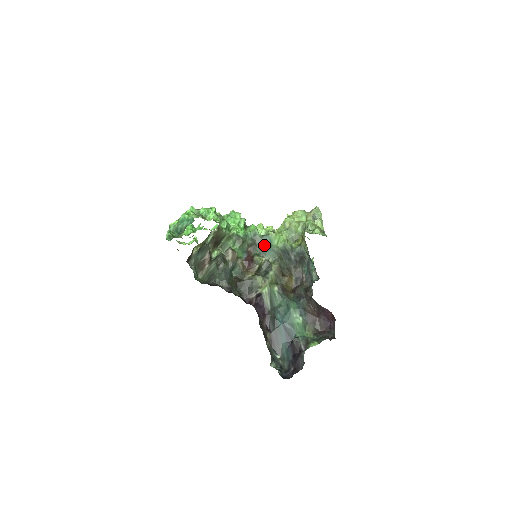
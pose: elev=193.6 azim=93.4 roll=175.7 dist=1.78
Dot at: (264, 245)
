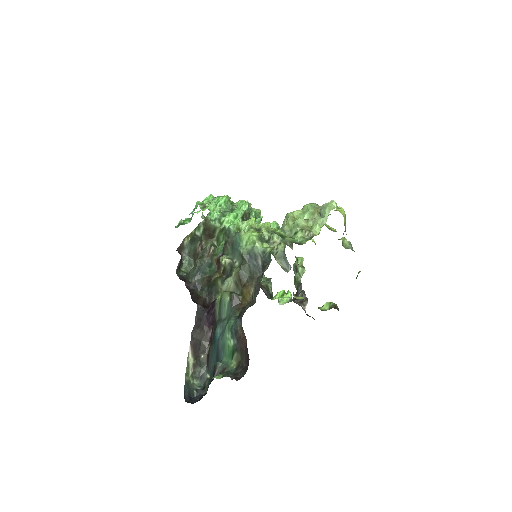
Dot at: (233, 244)
